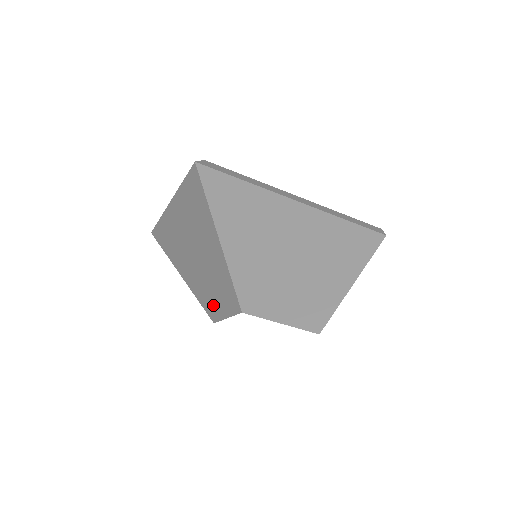
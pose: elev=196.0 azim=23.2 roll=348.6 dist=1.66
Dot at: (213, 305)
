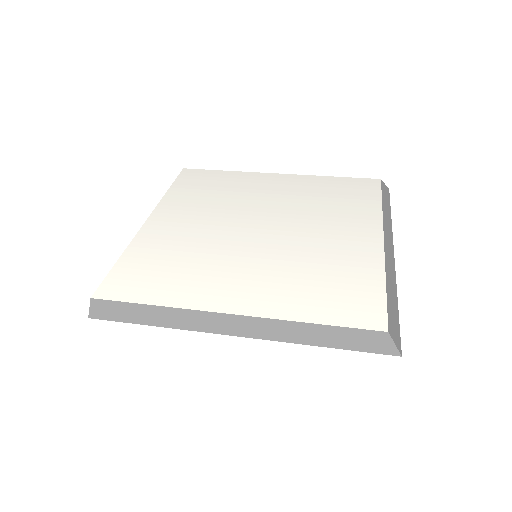
Dot at: occluded
